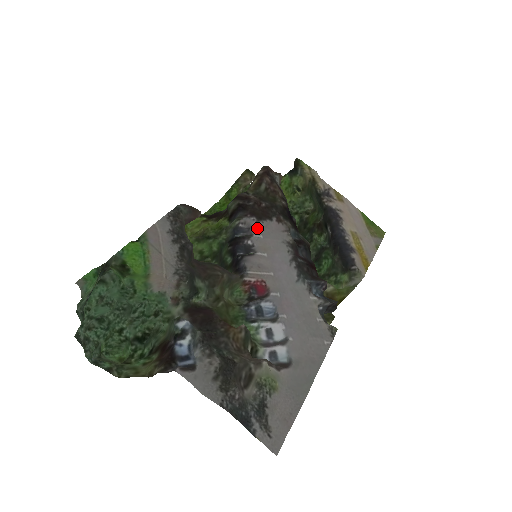
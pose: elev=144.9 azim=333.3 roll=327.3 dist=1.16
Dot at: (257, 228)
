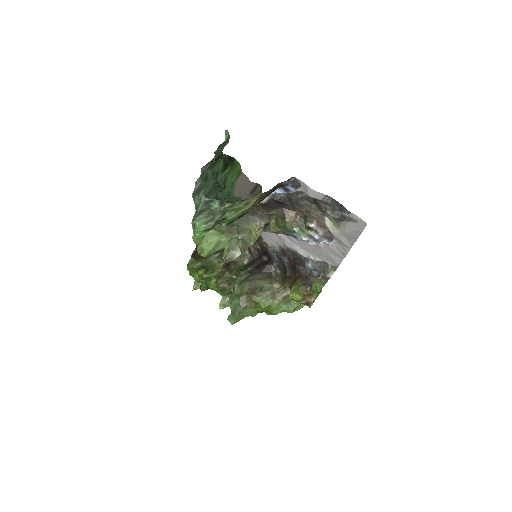
Dot at: occluded
